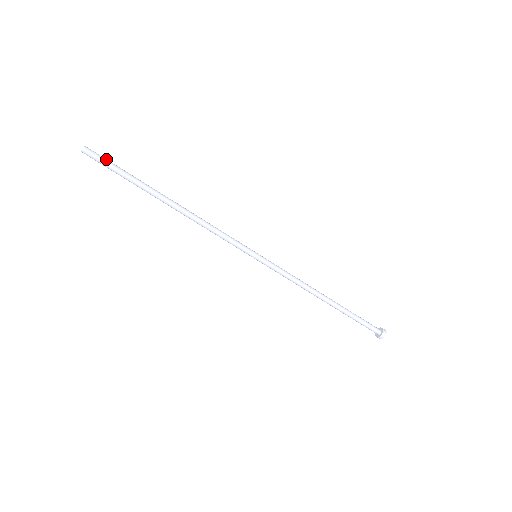
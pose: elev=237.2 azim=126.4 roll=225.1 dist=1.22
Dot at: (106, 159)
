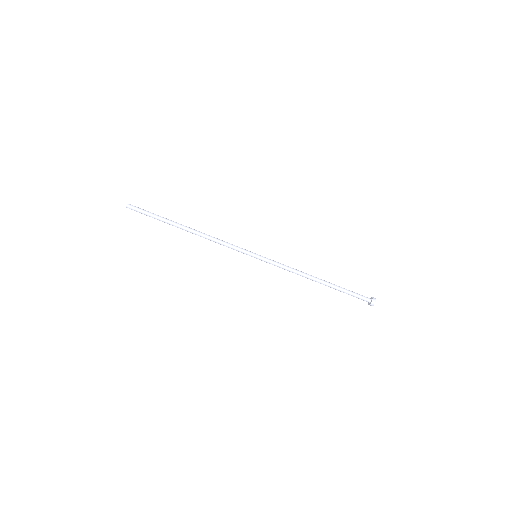
Dot at: (142, 209)
